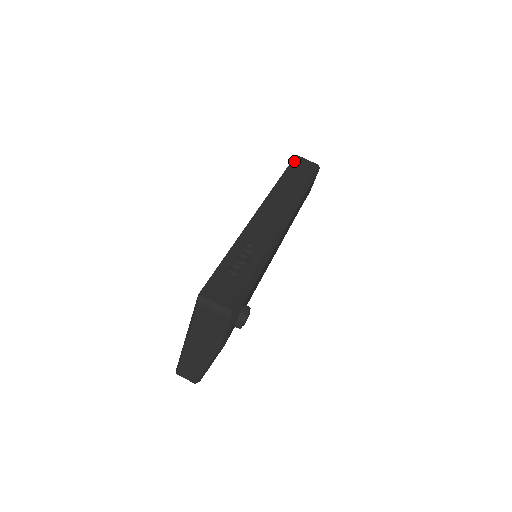
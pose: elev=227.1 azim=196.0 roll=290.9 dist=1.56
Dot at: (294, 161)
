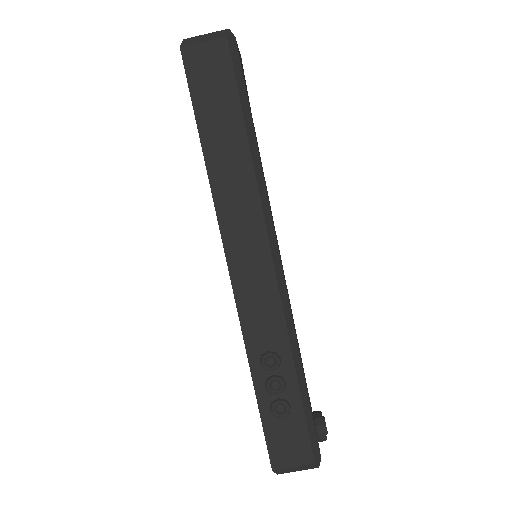
Dot at: (190, 76)
